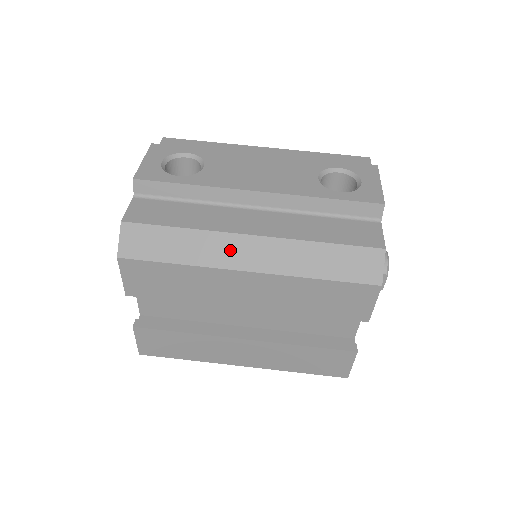
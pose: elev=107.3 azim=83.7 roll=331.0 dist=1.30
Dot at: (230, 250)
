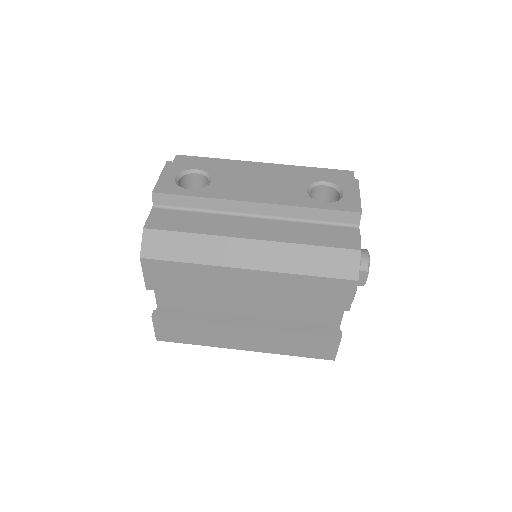
Dot at: (233, 251)
